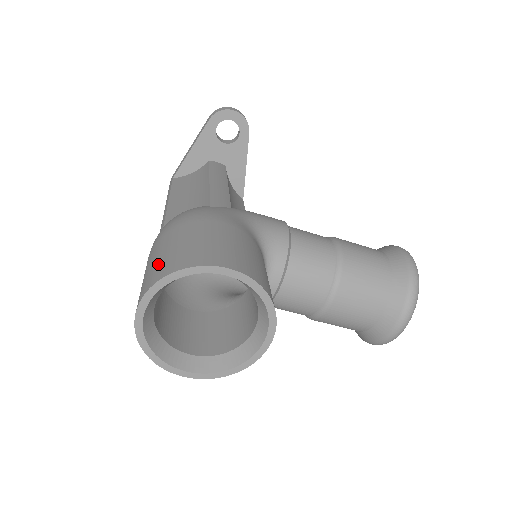
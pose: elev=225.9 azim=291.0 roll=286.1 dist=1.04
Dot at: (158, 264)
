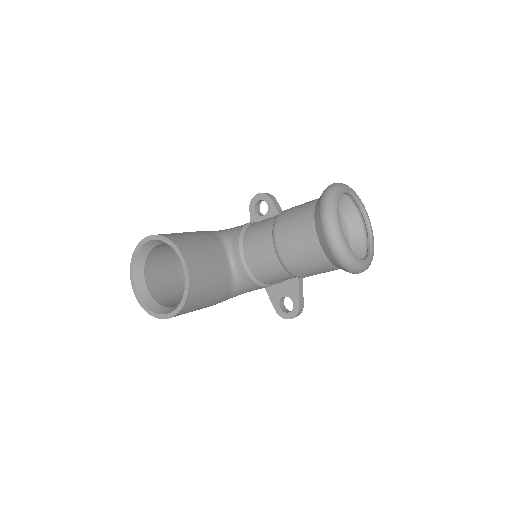
Dot at: occluded
